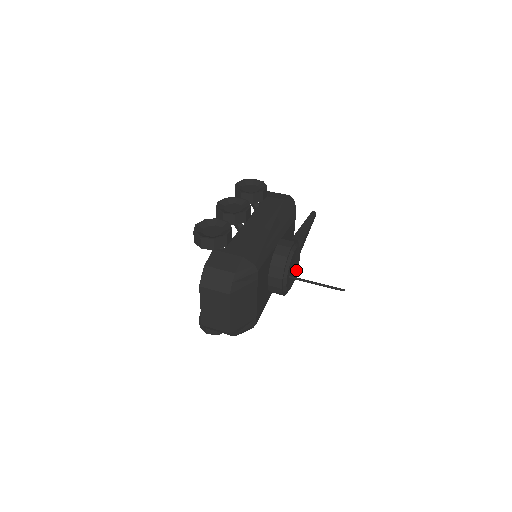
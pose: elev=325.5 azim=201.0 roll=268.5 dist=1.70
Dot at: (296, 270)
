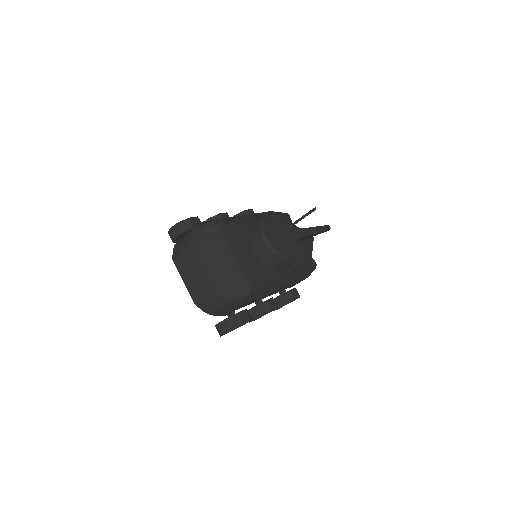
Dot at: (293, 245)
